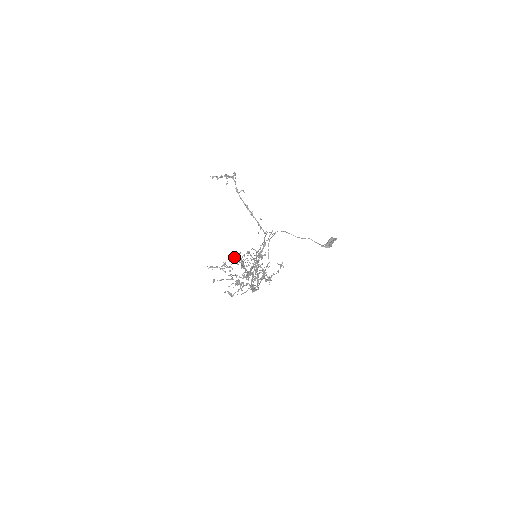
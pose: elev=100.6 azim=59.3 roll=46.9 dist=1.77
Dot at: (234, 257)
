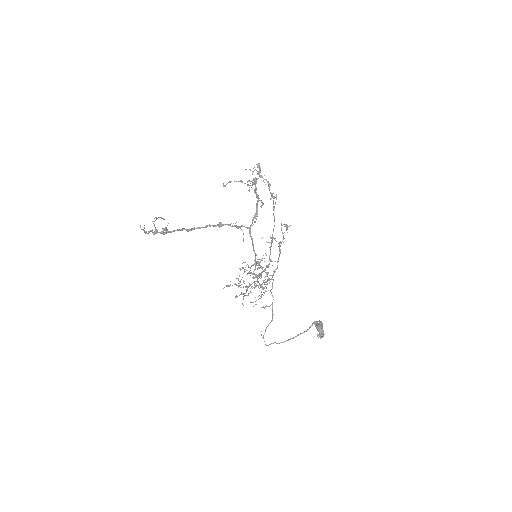
Dot at: occluded
